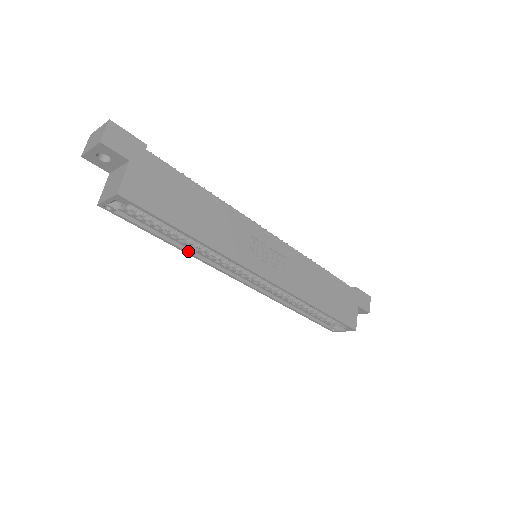
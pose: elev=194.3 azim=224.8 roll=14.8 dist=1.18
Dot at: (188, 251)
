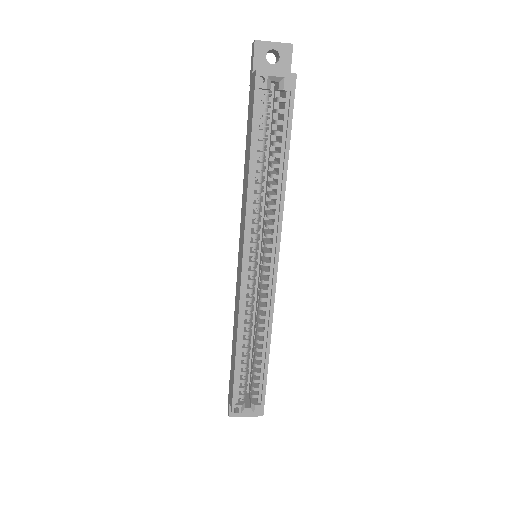
Dot at: (251, 185)
